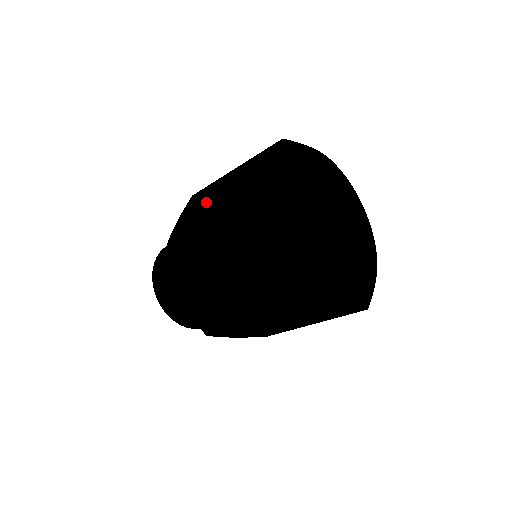
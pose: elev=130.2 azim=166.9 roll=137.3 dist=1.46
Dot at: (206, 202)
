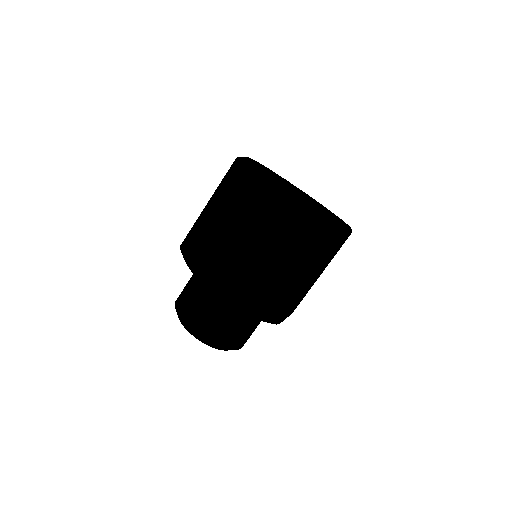
Dot at: (208, 235)
